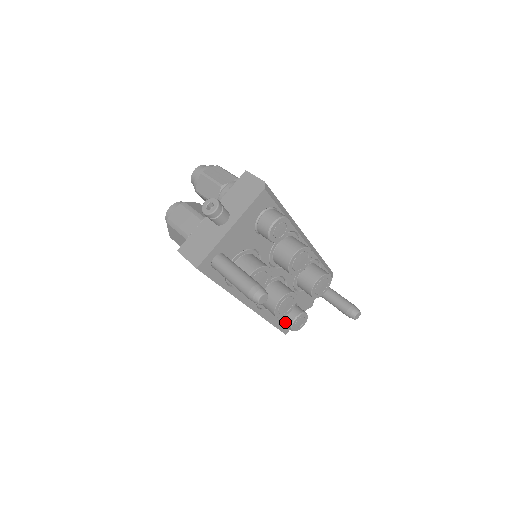
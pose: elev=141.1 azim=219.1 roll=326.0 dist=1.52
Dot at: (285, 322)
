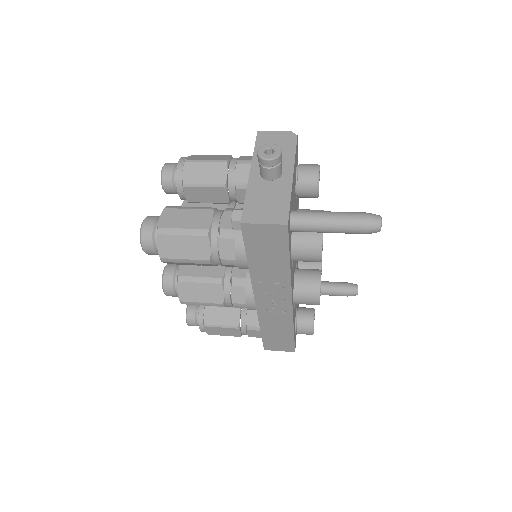
Dot at: (303, 326)
